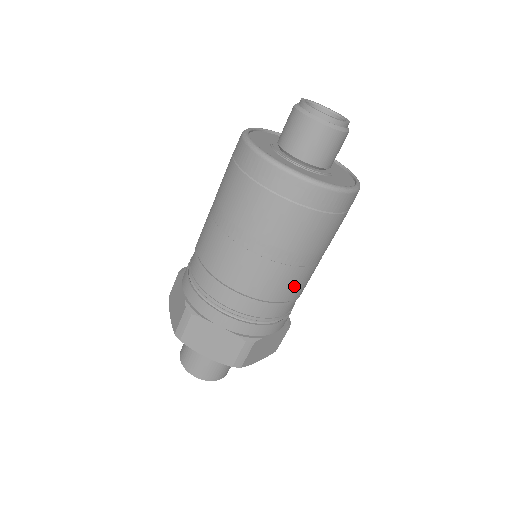
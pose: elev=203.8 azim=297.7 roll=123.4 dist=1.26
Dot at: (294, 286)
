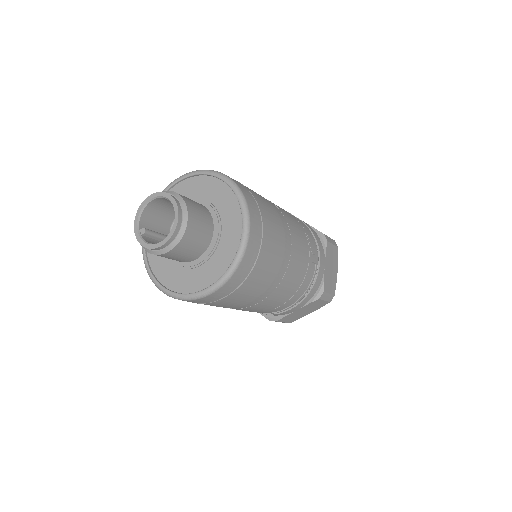
Dot at: (263, 308)
